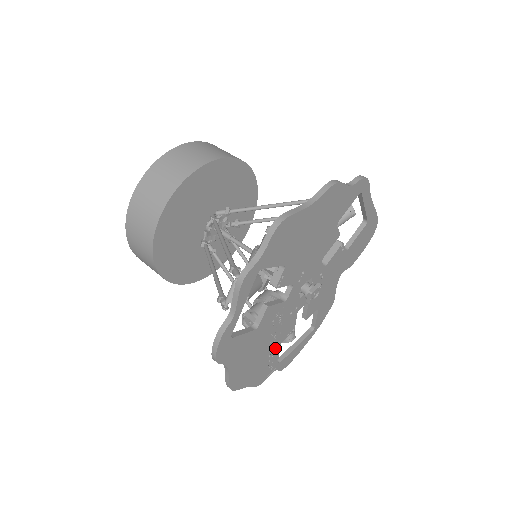
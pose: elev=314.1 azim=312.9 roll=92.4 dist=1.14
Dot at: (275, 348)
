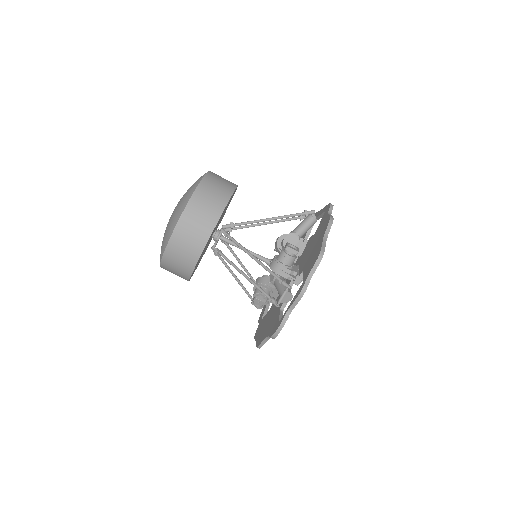
Dot at: occluded
